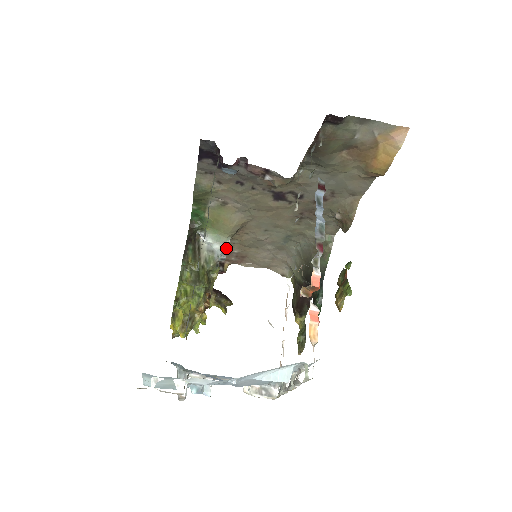
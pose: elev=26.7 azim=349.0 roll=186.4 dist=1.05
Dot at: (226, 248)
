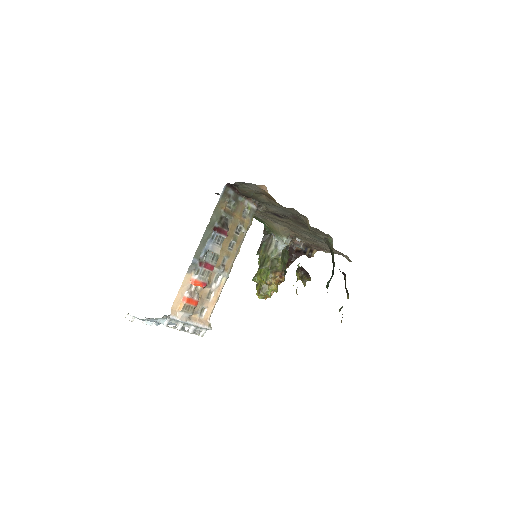
Dot at: (286, 244)
